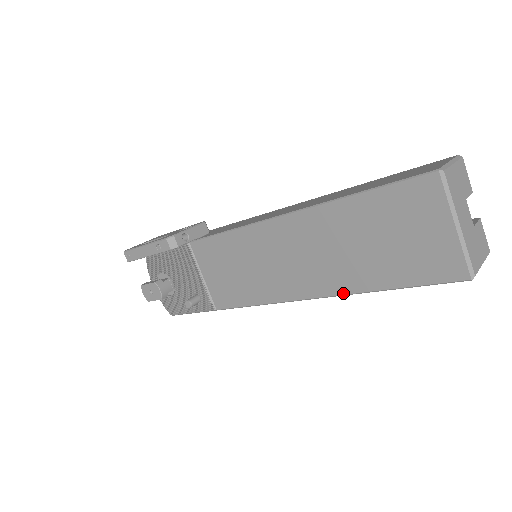
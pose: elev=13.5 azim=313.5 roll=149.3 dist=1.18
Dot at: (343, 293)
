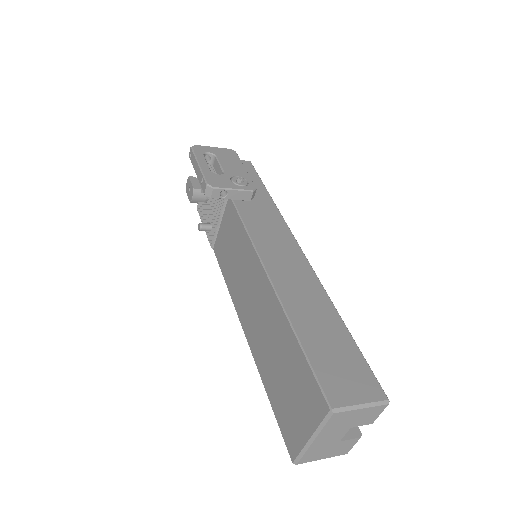
Dot at: (254, 357)
